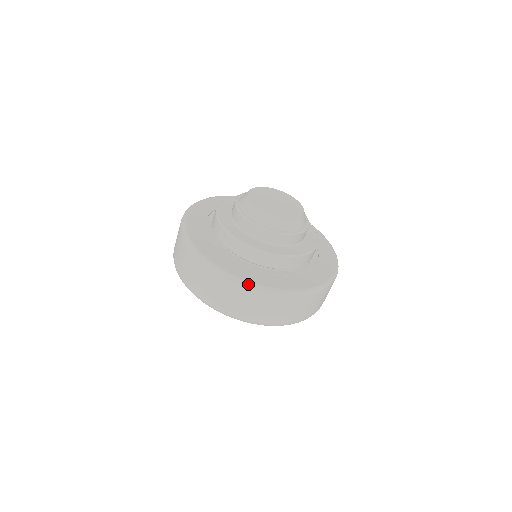
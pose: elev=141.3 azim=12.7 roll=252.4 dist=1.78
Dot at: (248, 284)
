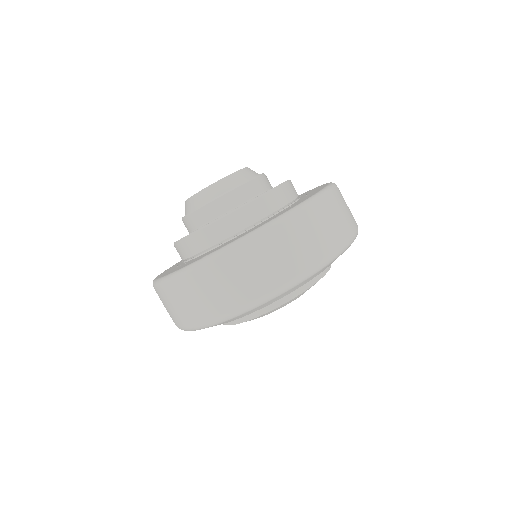
Dot at: occluded
